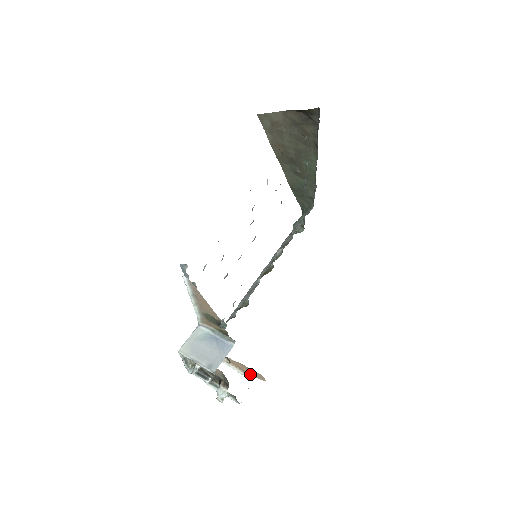
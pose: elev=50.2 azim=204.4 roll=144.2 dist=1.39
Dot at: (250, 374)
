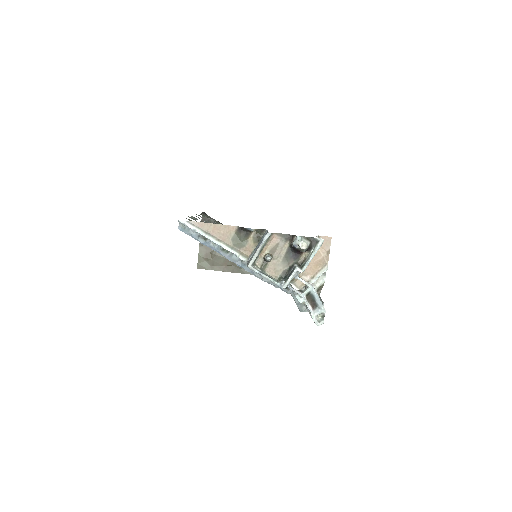
Dot at: (325, 255)
